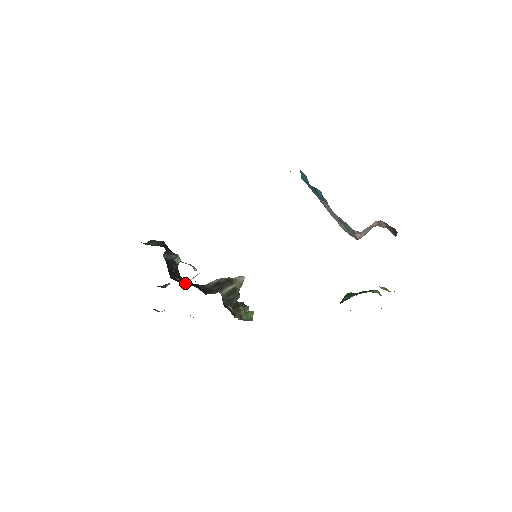
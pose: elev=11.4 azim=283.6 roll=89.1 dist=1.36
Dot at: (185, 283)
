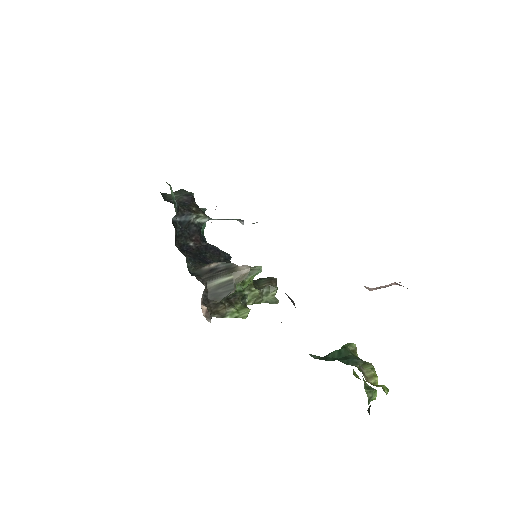
Dot at: (193, 252)
